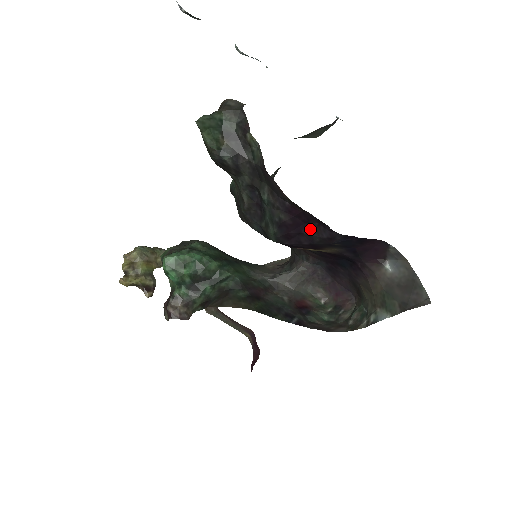
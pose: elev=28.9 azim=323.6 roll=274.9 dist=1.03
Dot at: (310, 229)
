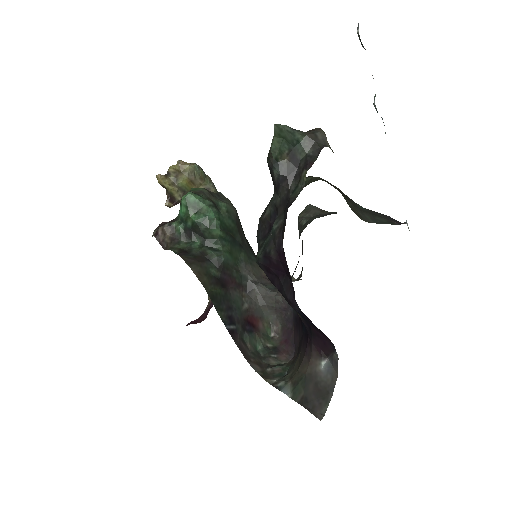
Dot at: (285, 281)
